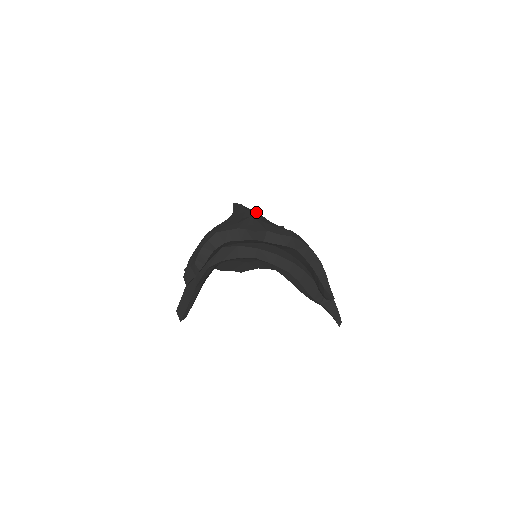
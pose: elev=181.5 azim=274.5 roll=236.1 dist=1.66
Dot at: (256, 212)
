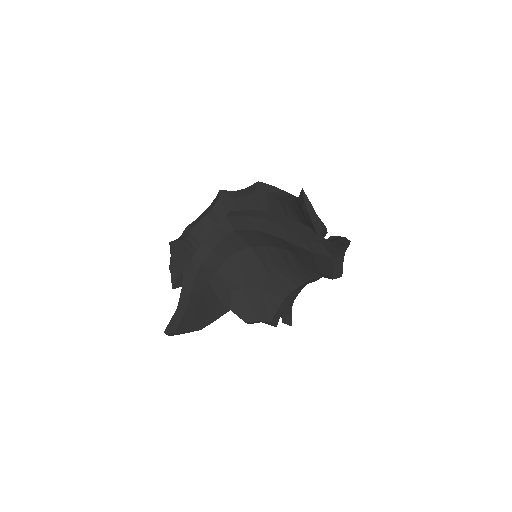
Dot at: occluded
